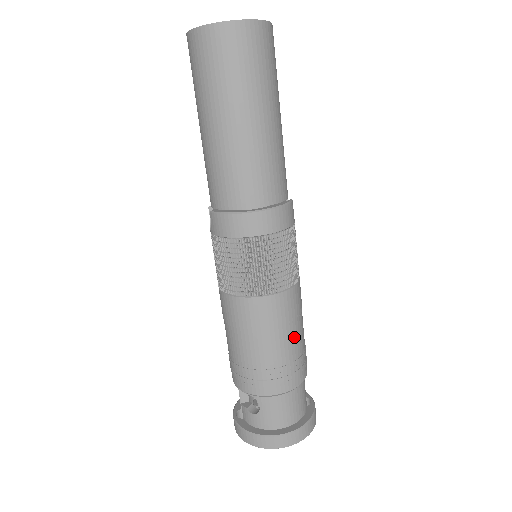
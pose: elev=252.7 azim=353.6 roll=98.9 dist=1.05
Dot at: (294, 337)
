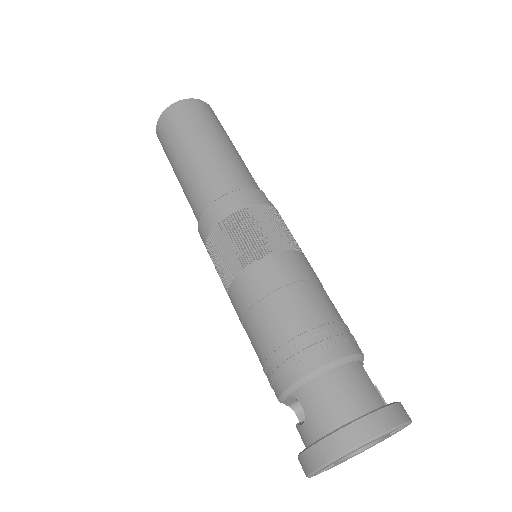
Dot at: (305, 300)
